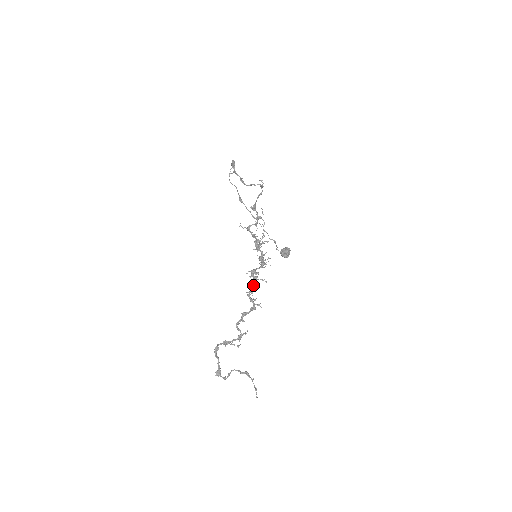
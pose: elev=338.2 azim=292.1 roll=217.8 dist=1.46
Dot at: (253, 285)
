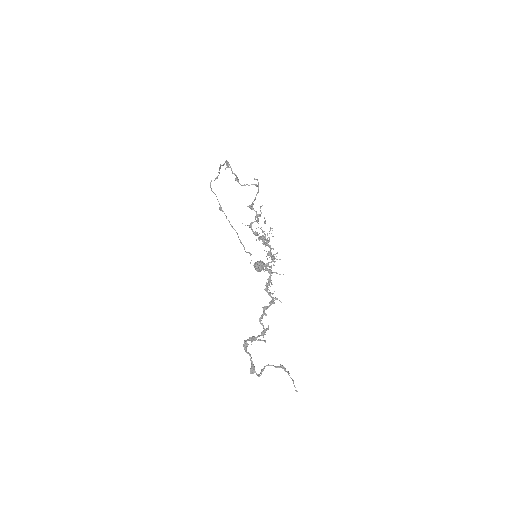
Dot at: (269, 278)
